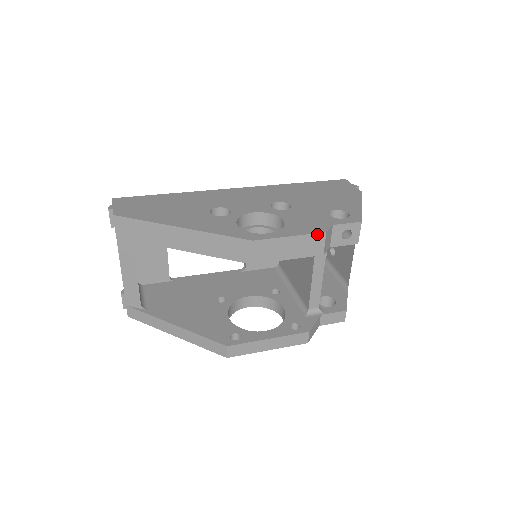
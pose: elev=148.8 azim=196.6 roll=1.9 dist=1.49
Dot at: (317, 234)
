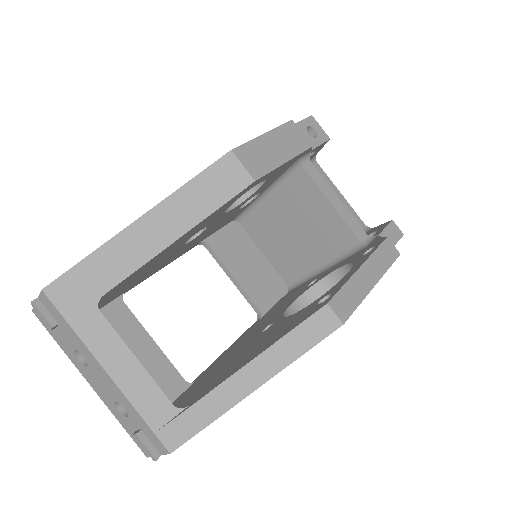
Dot at: (286, 124)
